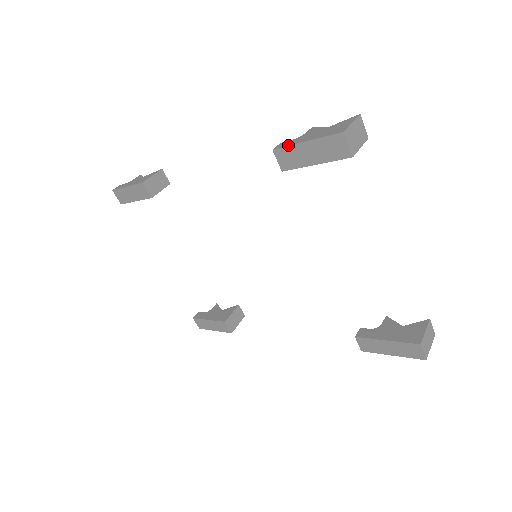
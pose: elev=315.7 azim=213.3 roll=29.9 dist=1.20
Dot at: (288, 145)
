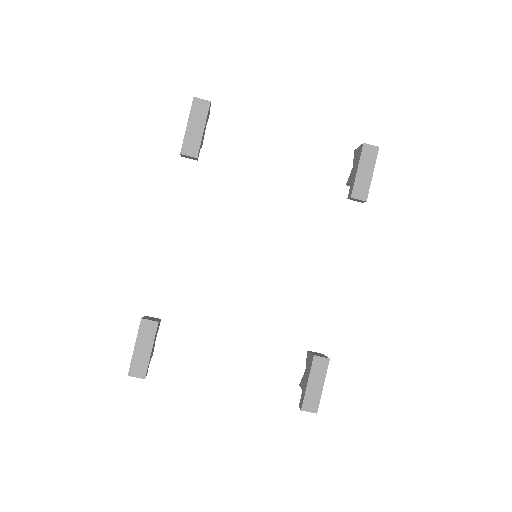
Dot at: (183, 140)
